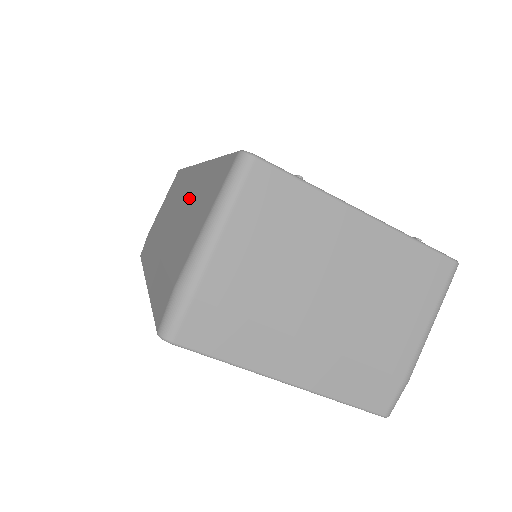
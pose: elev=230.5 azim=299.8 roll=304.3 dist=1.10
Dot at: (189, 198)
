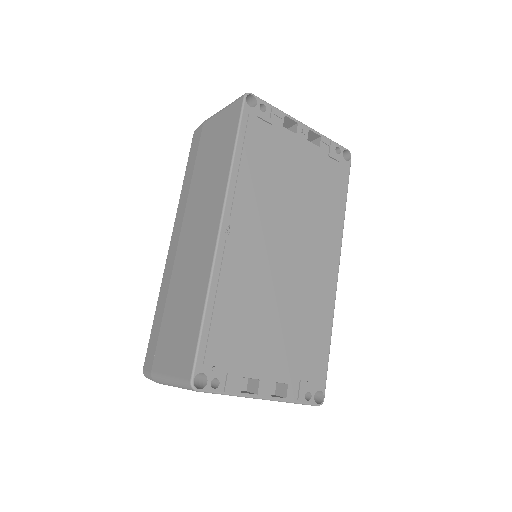
Dot at: (194, 276)
